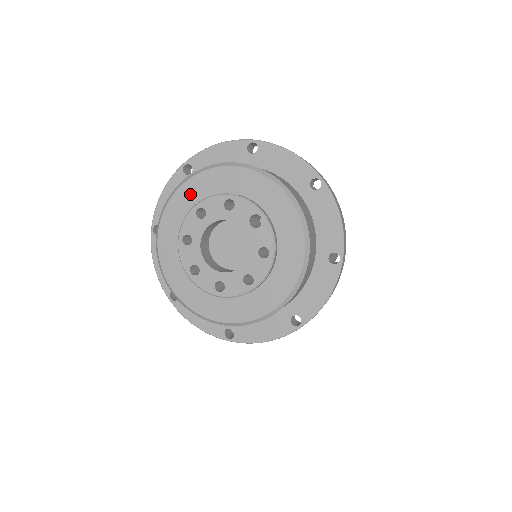
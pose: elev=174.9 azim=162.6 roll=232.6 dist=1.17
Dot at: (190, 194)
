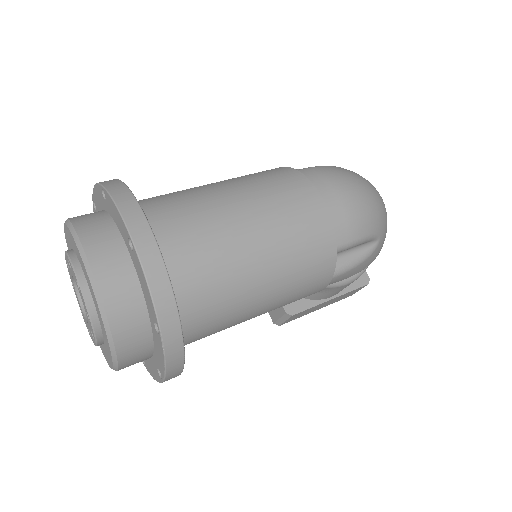
Dot at: (68, 243)
